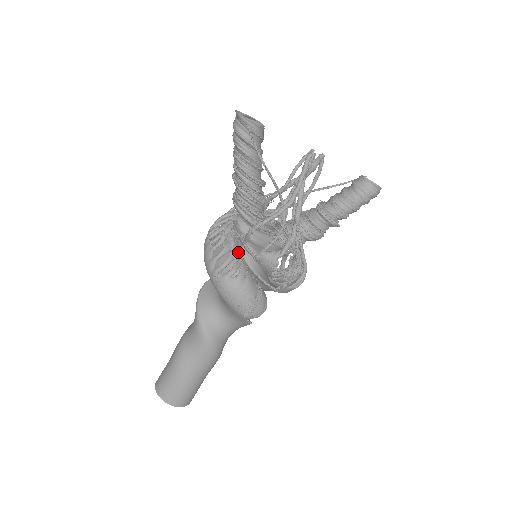
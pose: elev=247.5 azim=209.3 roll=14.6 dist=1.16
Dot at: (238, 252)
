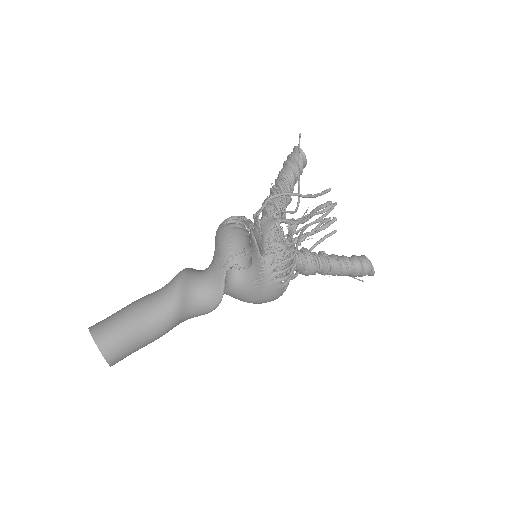
Dot at: occluded
